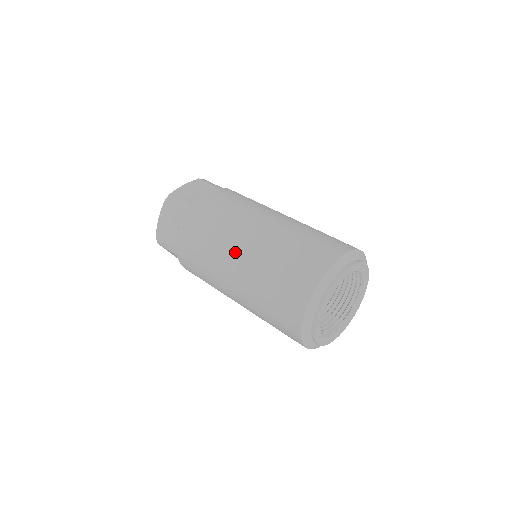
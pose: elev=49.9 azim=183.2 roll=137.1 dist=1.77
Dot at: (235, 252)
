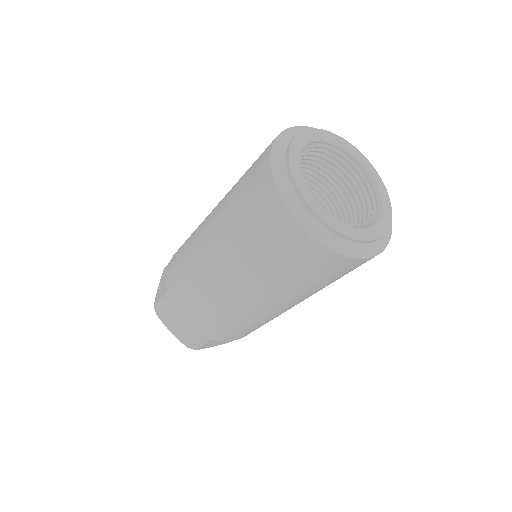
Dot at: (211, 213)
